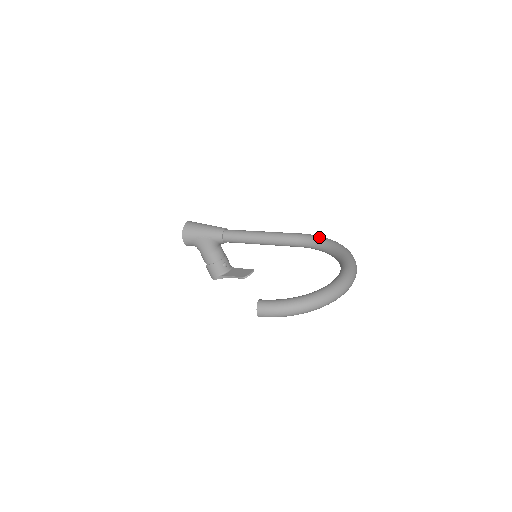
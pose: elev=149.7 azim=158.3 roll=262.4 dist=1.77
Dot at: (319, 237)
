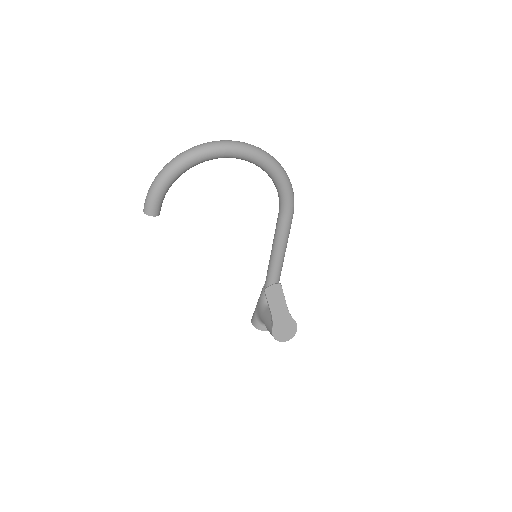
Dot at: occluded
